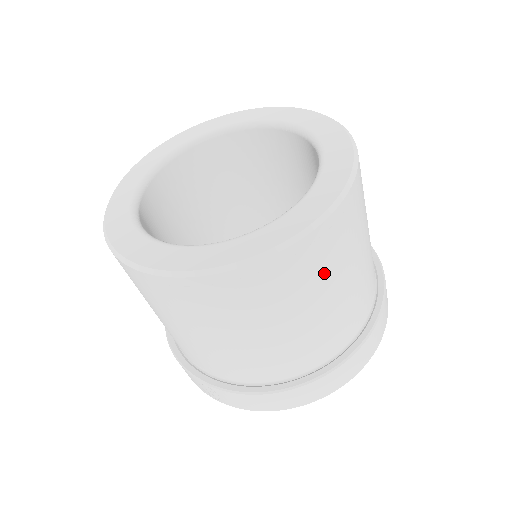
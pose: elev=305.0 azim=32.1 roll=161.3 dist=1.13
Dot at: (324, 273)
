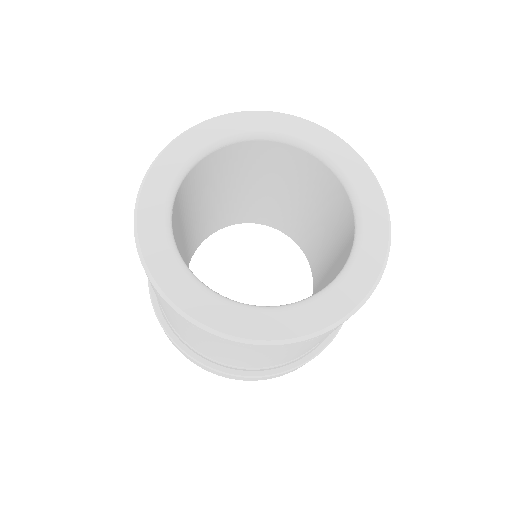
Dot at: (245, 352)
